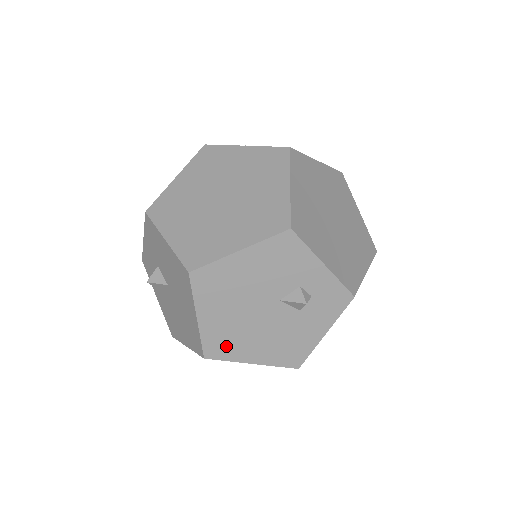
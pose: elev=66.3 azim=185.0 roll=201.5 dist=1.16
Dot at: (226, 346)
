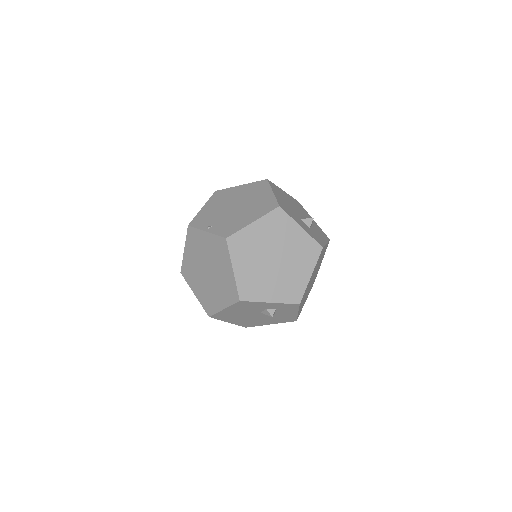
Dot at: (251, 324)
